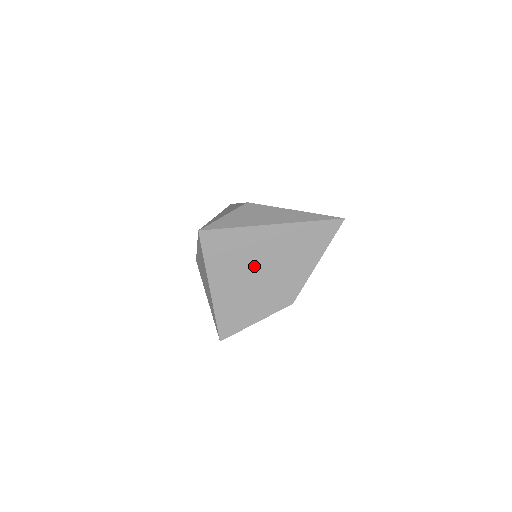
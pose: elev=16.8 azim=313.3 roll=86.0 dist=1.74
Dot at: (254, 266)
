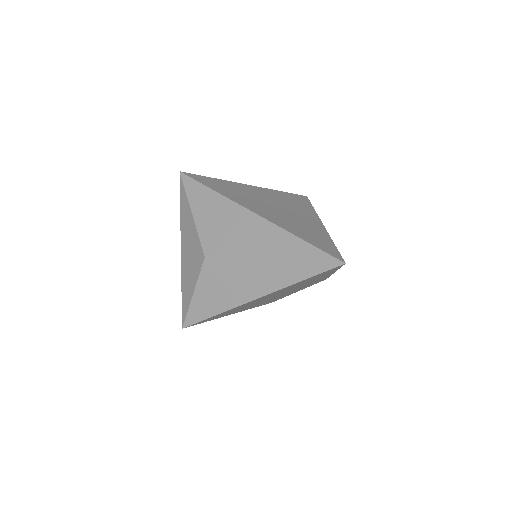
Dot at: occluded
